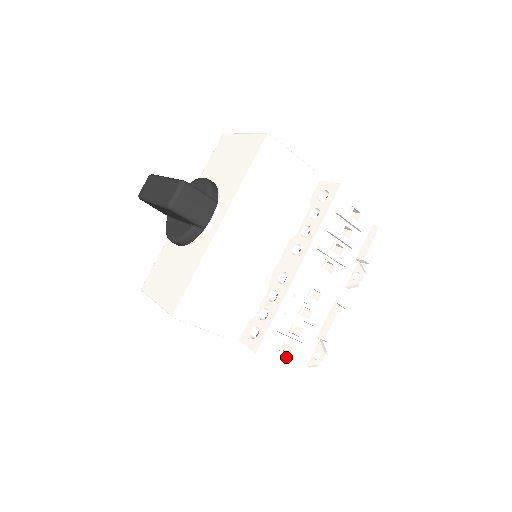
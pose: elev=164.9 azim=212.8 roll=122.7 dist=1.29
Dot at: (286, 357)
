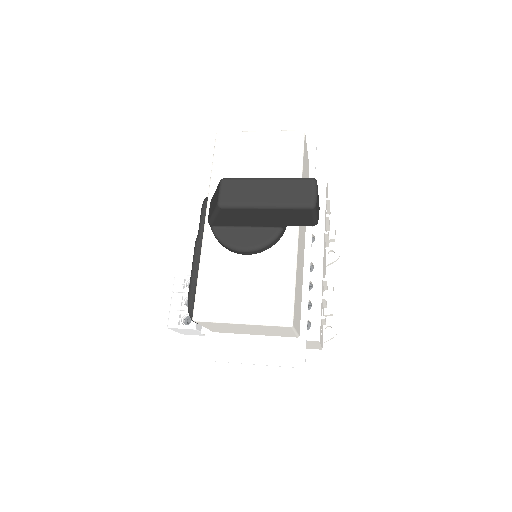
Dot at: (321, 339)
